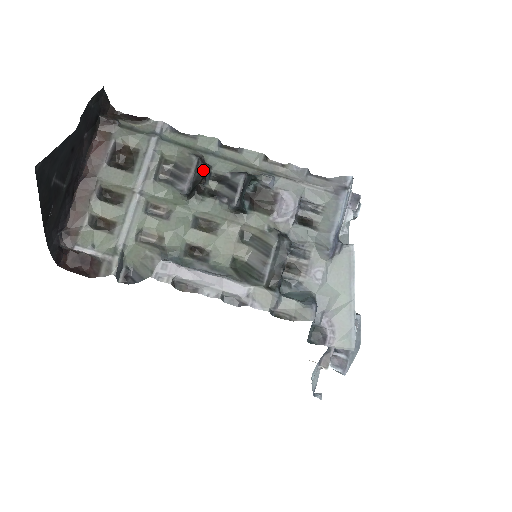
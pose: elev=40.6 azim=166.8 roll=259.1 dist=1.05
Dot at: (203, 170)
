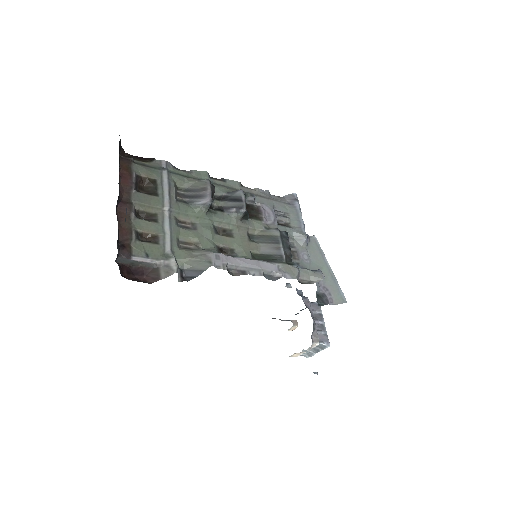
Dot at: (214, 189)
